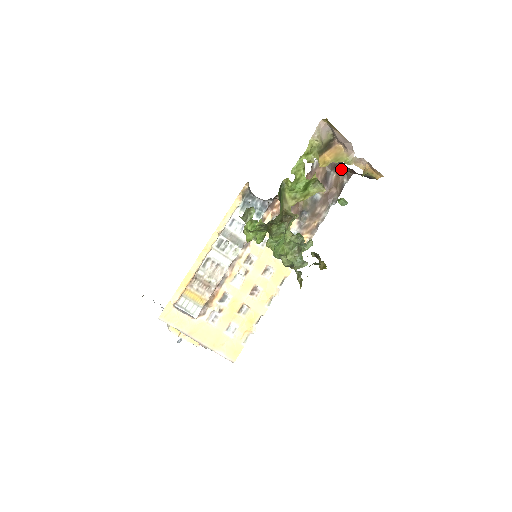
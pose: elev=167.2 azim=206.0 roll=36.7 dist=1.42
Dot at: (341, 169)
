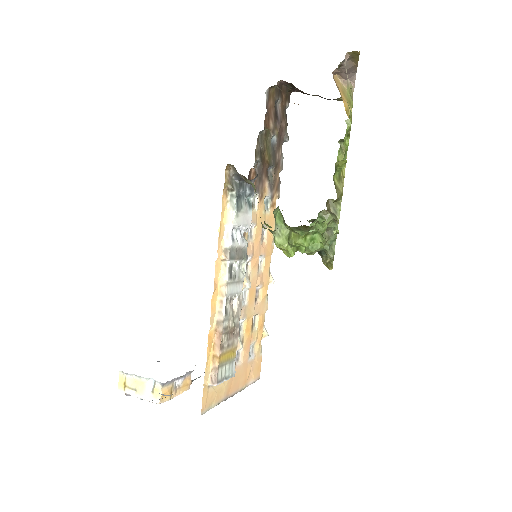
Dot at: (283, 91)
